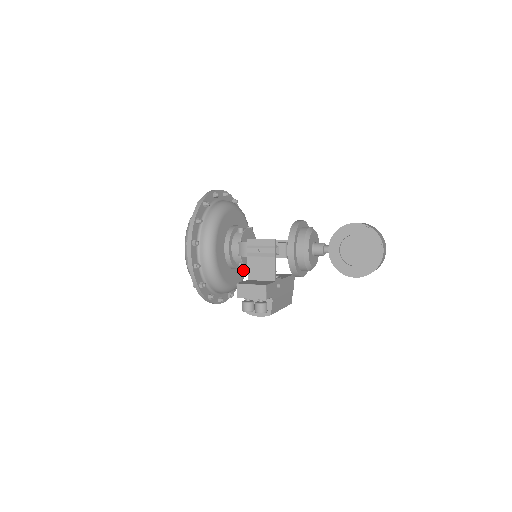
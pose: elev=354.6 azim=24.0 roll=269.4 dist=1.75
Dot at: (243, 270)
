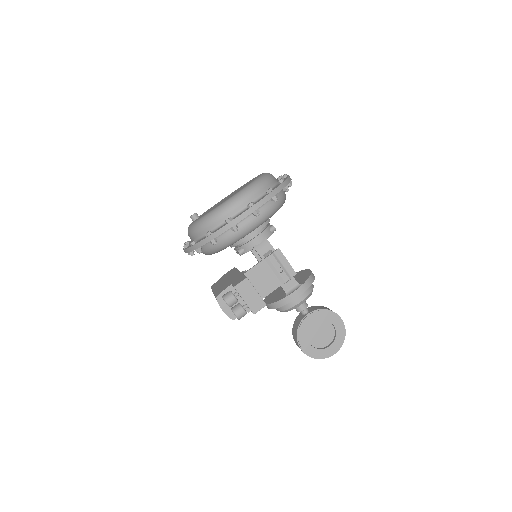
Dot at: occluded
